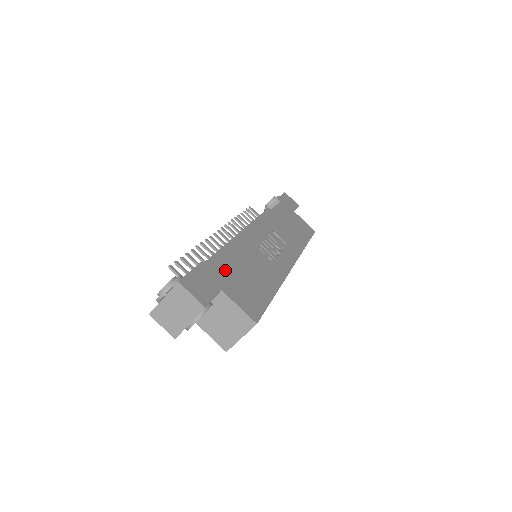
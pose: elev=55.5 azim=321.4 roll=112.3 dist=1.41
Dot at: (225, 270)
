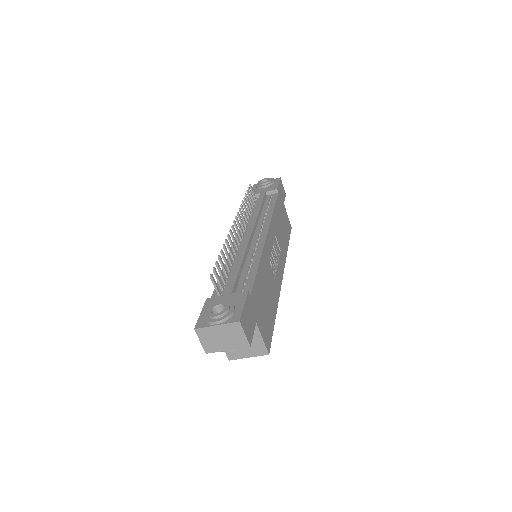
Dot at: (257, 297)
